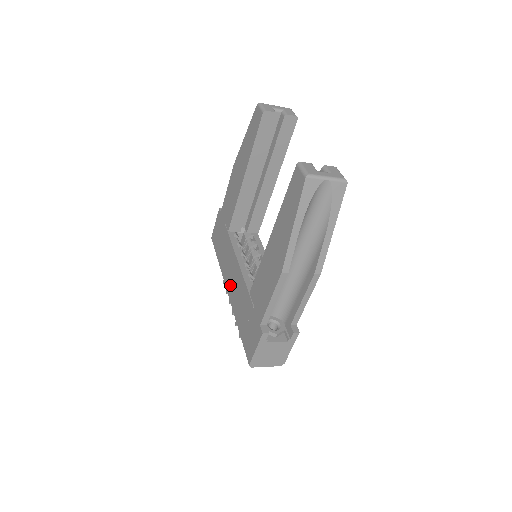
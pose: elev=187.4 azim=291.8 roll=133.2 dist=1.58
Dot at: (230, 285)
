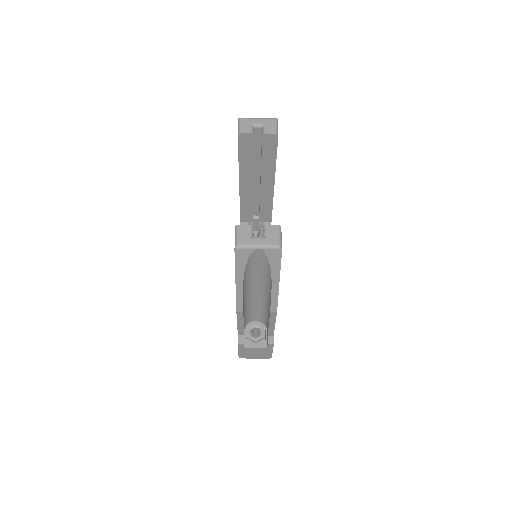
Dot at: occluded
